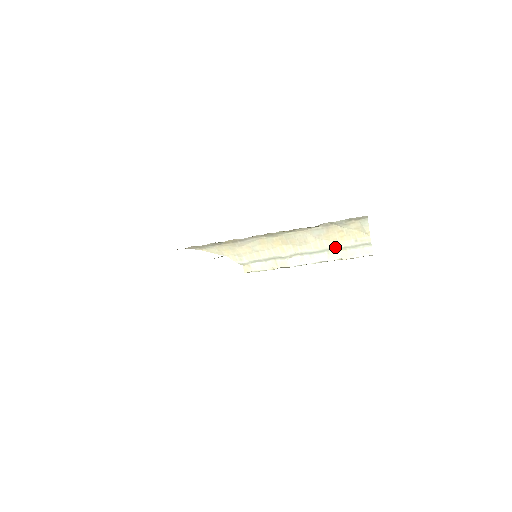
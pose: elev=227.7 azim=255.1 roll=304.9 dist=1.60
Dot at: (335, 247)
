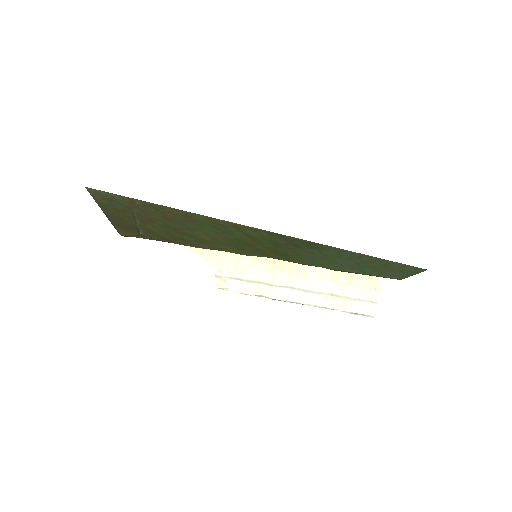
Dot at: (335, 293)
